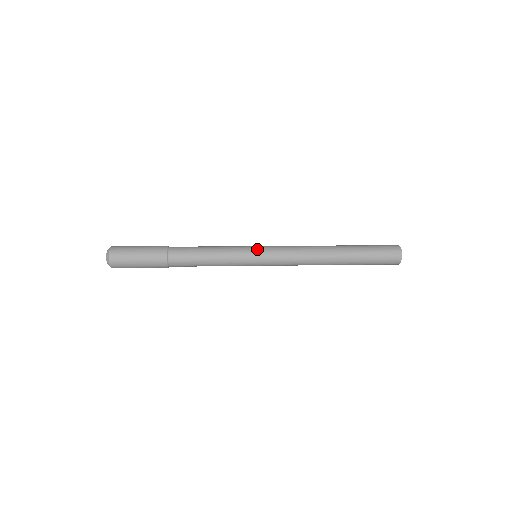
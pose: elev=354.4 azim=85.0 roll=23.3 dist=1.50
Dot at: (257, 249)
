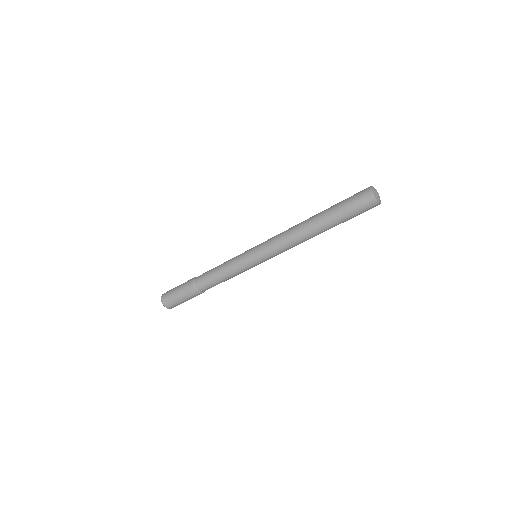
Dot at: occluded
